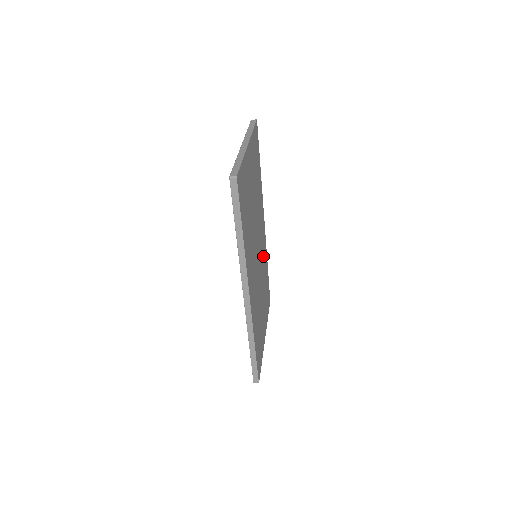
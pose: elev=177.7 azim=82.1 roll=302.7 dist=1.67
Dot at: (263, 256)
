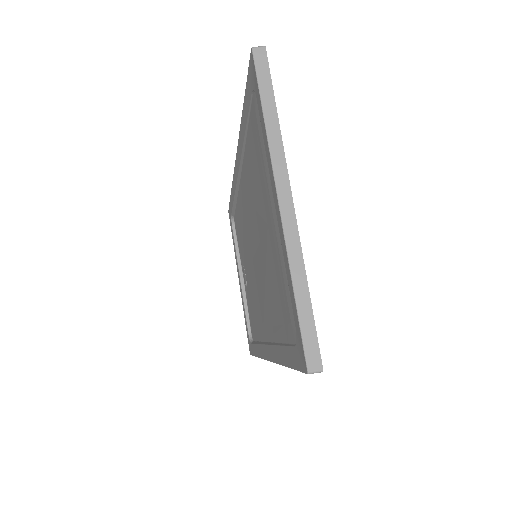
Dot at: occluded
